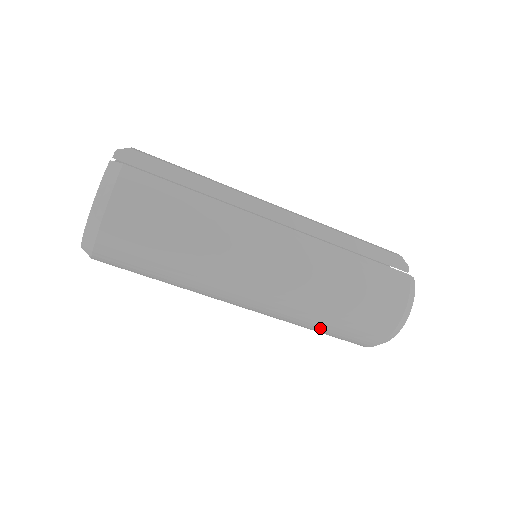
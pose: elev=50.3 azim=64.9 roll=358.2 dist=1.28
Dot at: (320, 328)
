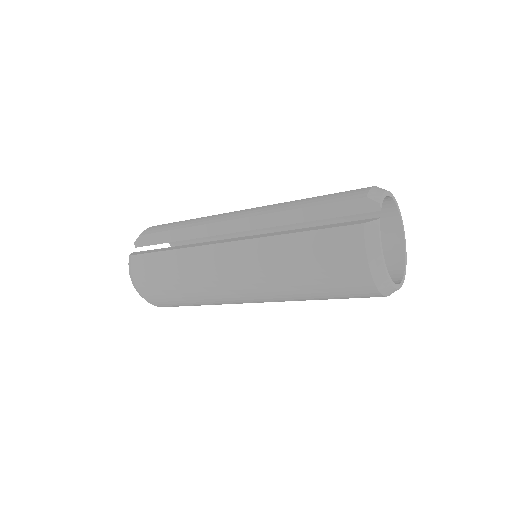
Dot at: (323, 299)
